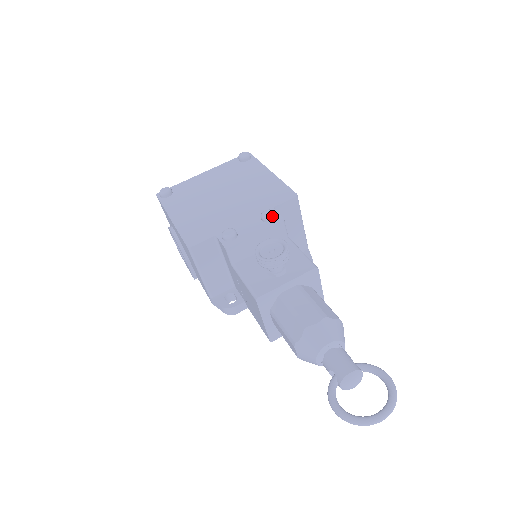
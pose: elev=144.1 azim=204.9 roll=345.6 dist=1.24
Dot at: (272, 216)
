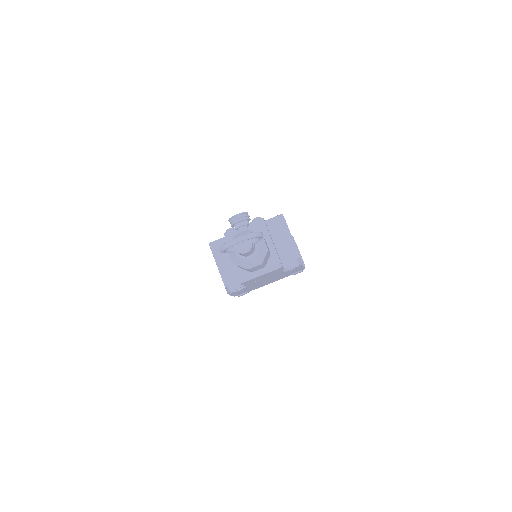
Dot at: (257, 218)
